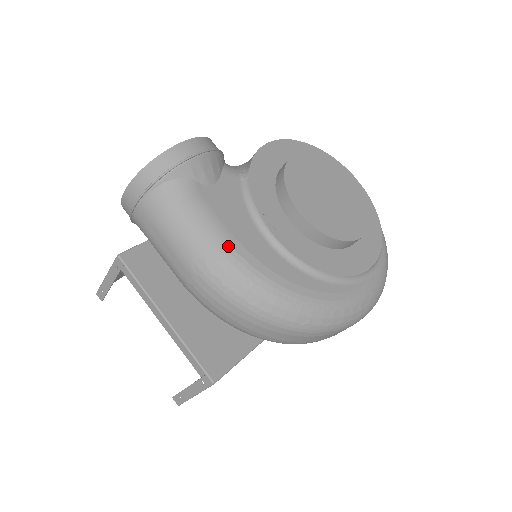
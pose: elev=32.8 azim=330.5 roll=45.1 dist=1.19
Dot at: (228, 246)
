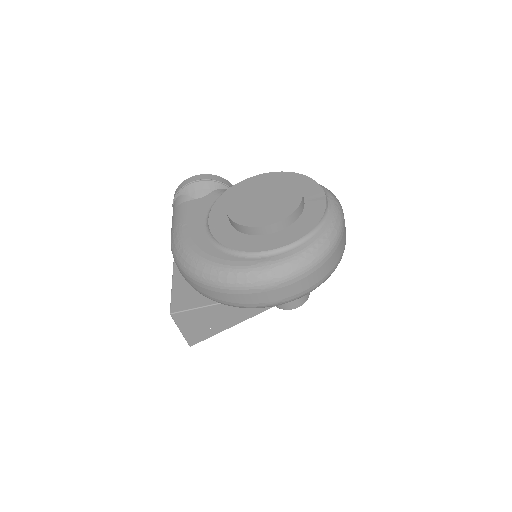
Dot at: (180, 227)
